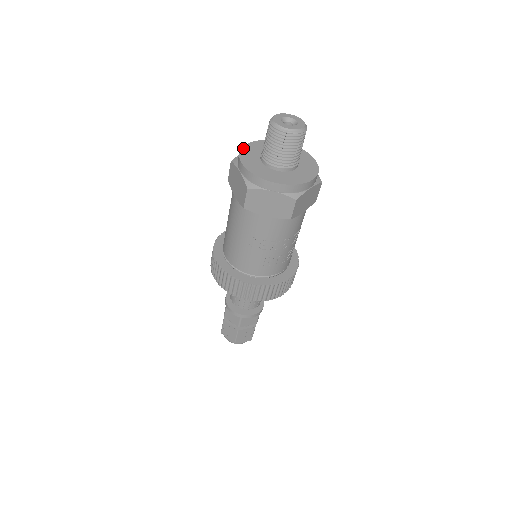
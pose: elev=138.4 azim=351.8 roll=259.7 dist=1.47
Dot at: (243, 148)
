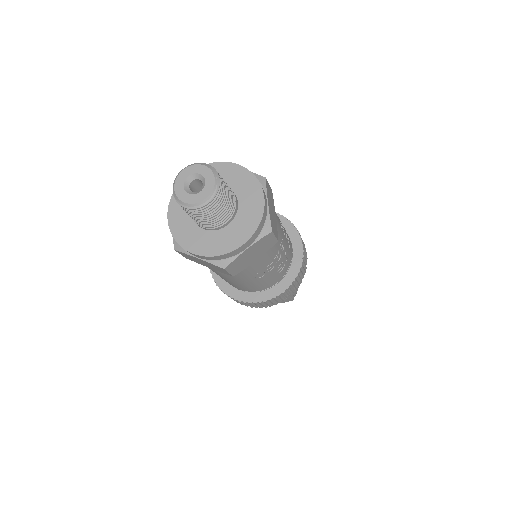
Dot at: (172, 231)
